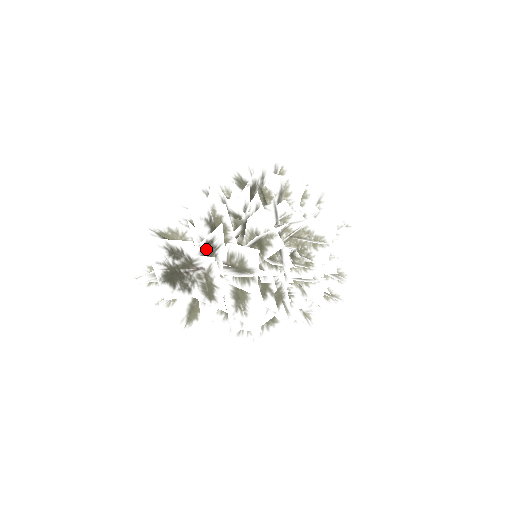
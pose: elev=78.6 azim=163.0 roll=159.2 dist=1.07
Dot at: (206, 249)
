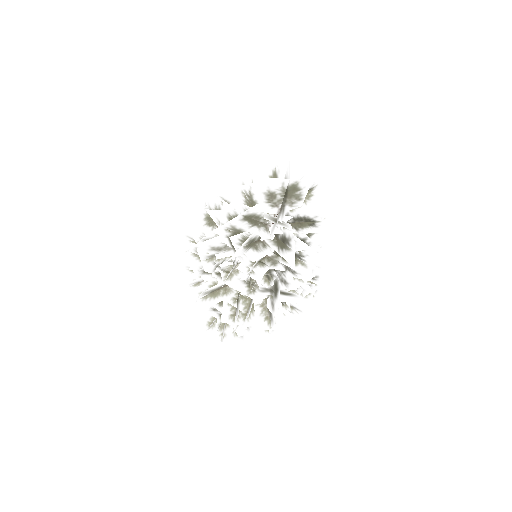
Dot at: occluded
